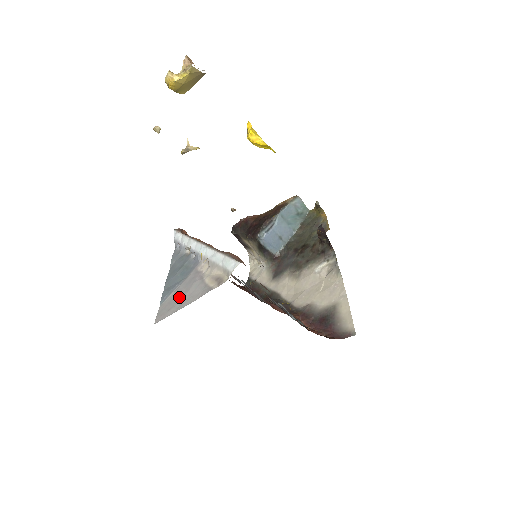
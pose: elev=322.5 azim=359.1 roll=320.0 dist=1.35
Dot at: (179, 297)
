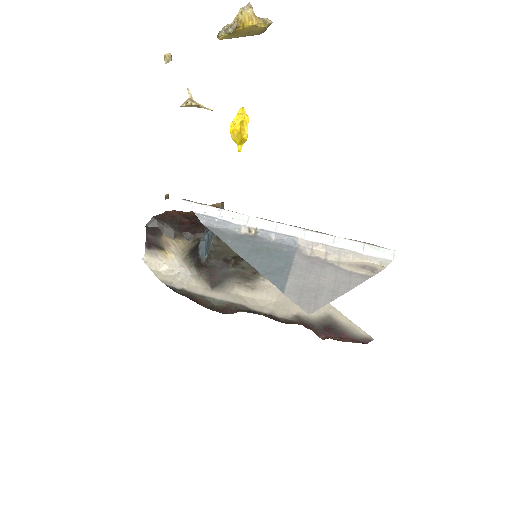
Dot at: (315, 283)
